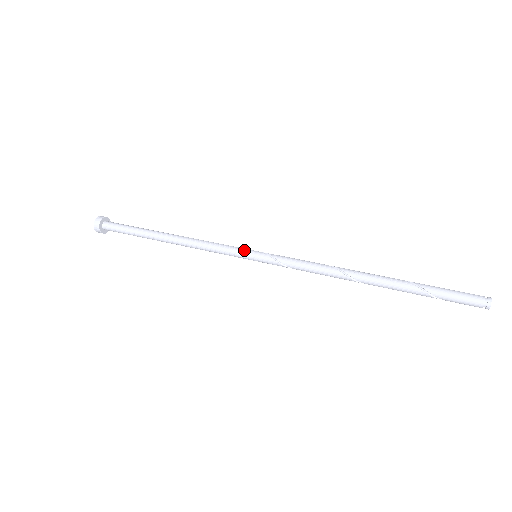
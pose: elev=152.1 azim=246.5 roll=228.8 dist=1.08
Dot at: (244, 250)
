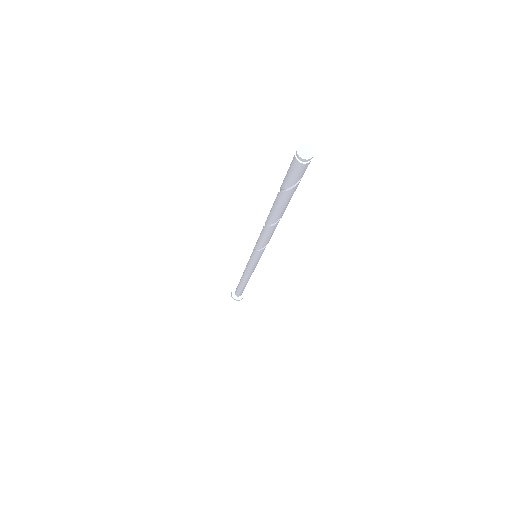
Dot at: (250, 256)
